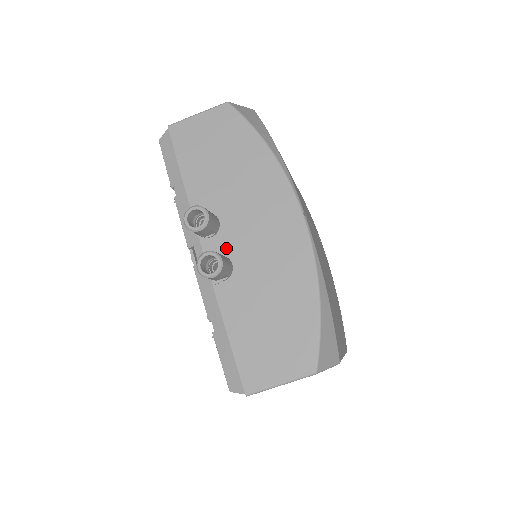
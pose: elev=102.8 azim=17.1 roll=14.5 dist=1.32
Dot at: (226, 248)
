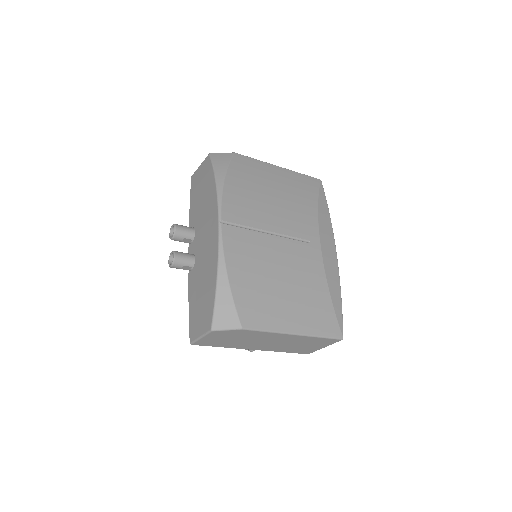
Dot at: (194, 249)
